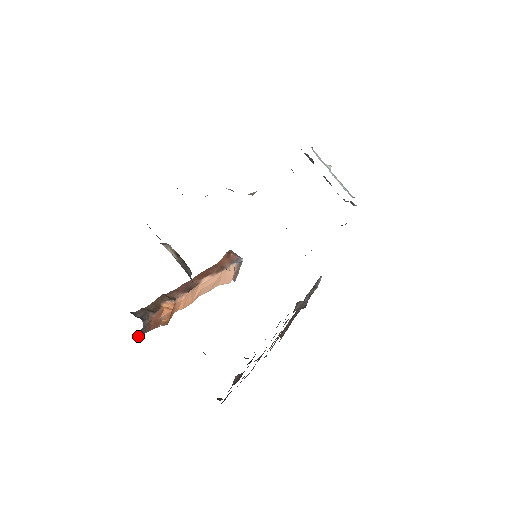
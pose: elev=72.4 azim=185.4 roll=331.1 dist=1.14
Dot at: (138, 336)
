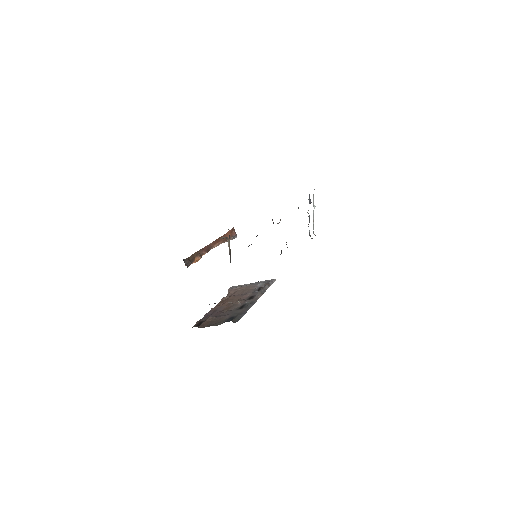
Dot at: occluded
